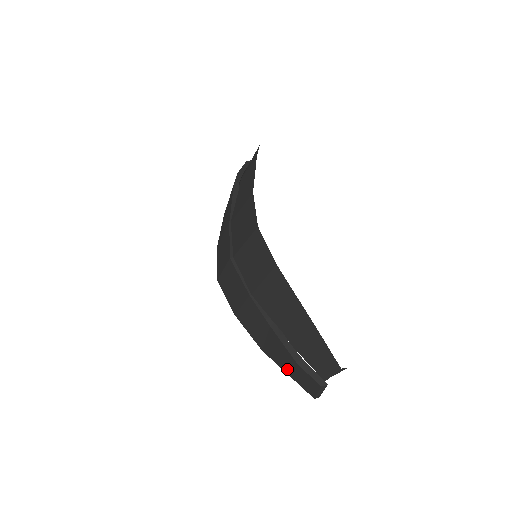
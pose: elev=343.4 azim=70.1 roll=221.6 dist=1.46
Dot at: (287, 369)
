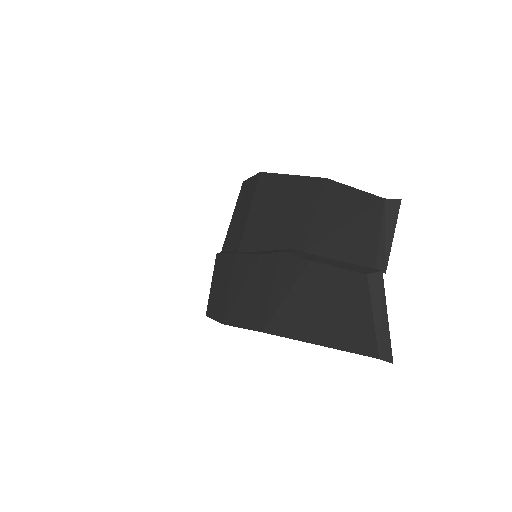
Dot at: (306, 322)
